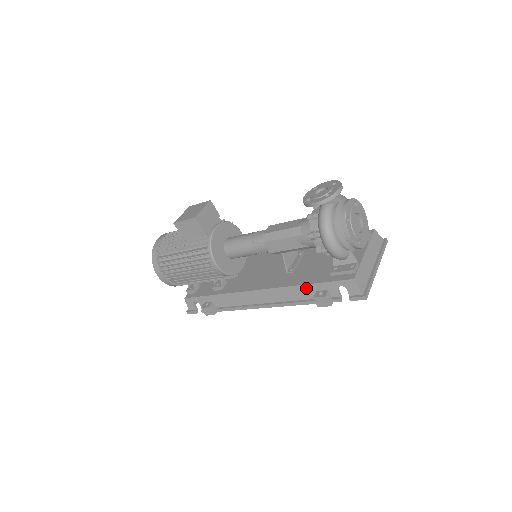
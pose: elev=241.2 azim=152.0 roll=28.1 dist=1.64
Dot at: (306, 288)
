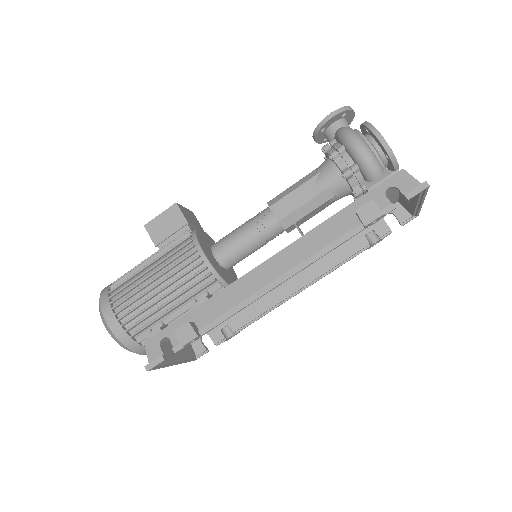
Dot at: (340, 217)
